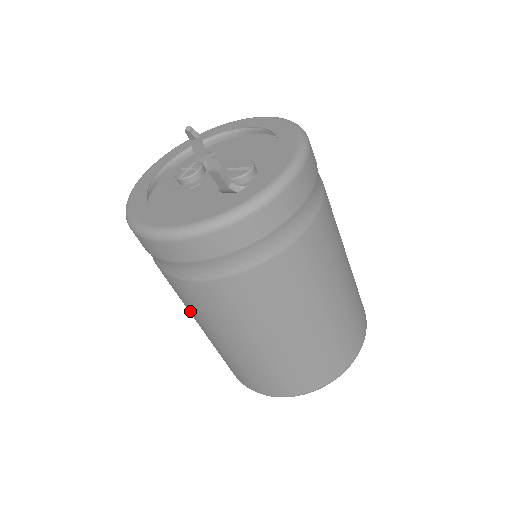
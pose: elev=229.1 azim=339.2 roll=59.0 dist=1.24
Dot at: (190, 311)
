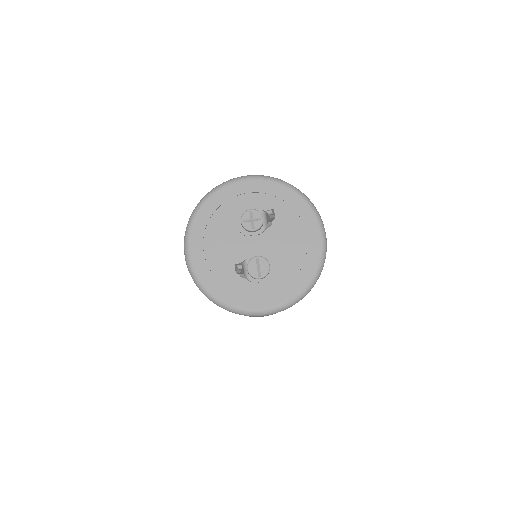
Dot at: occluded
